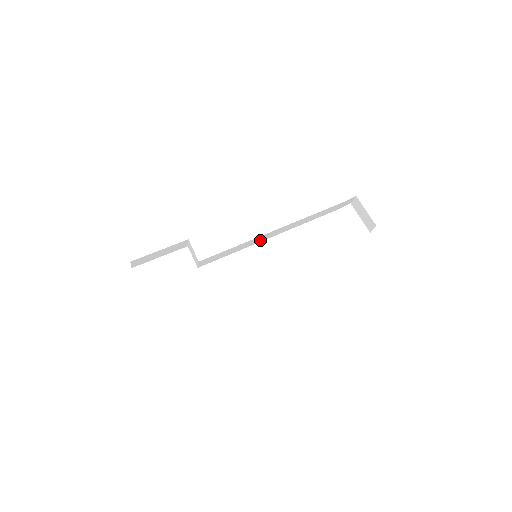
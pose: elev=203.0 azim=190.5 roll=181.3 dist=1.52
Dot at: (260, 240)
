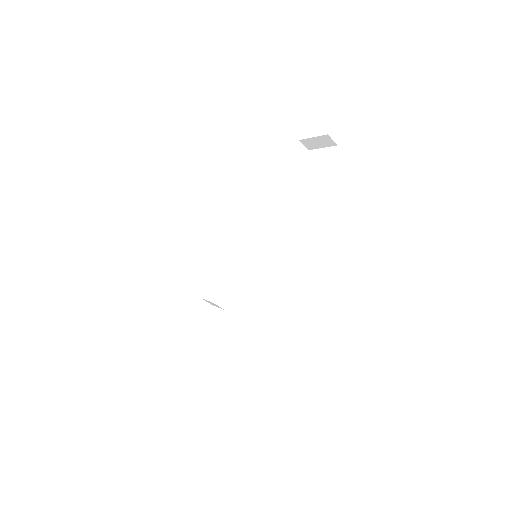
Dot at: (256, 245)
